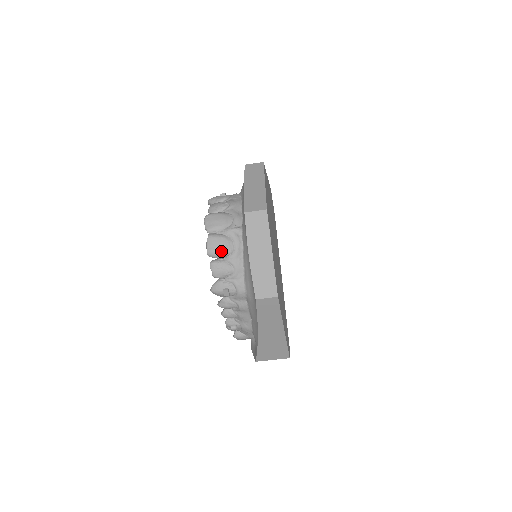
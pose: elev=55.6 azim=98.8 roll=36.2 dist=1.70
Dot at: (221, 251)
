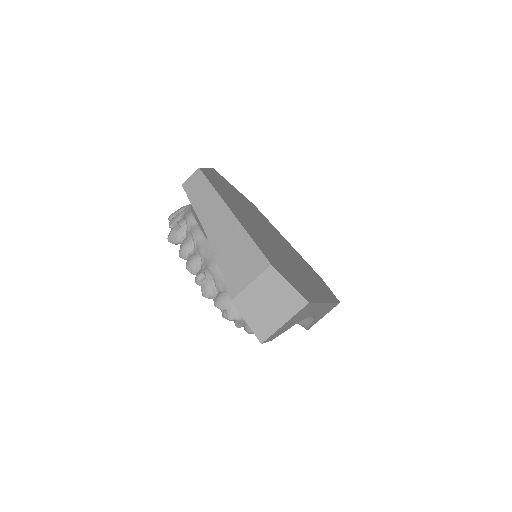
Dot at: (178, 210)
